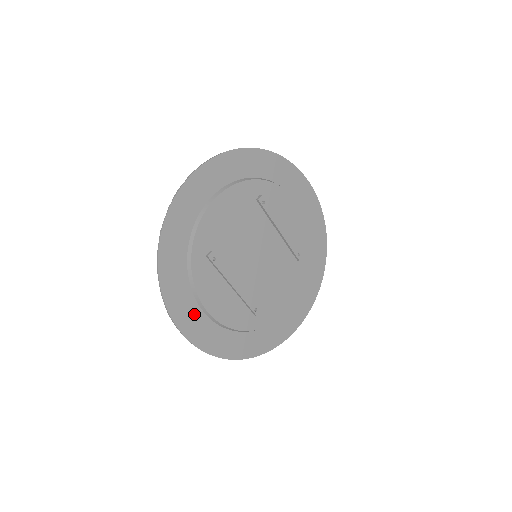
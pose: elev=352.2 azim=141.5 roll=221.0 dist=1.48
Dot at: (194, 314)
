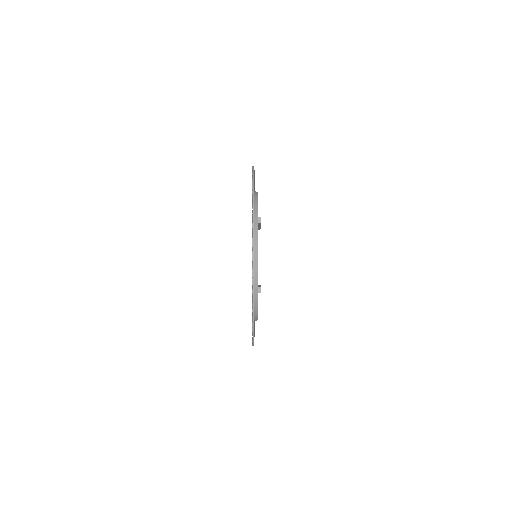
Dot at: occluded
